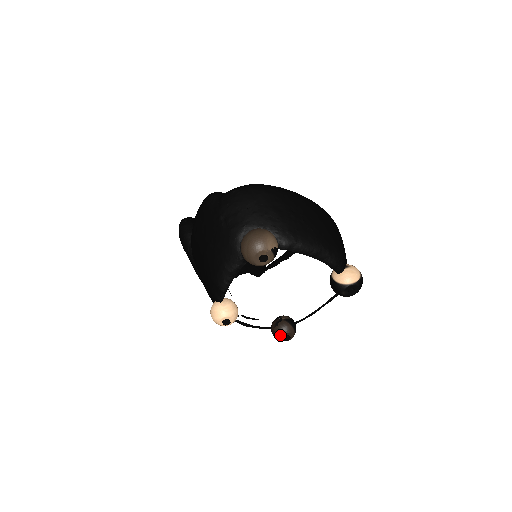
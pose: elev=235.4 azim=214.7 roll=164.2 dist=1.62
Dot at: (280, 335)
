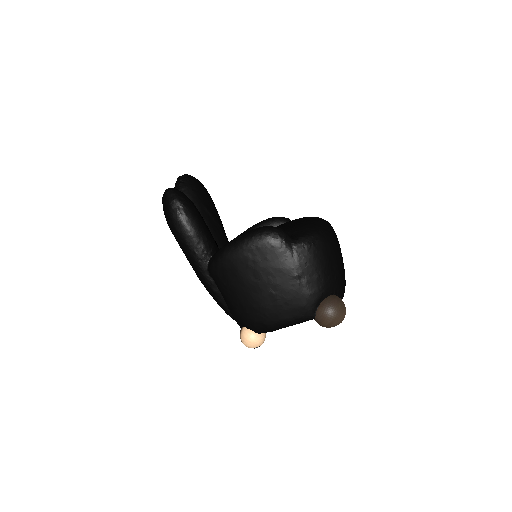
Dot at: occluded
